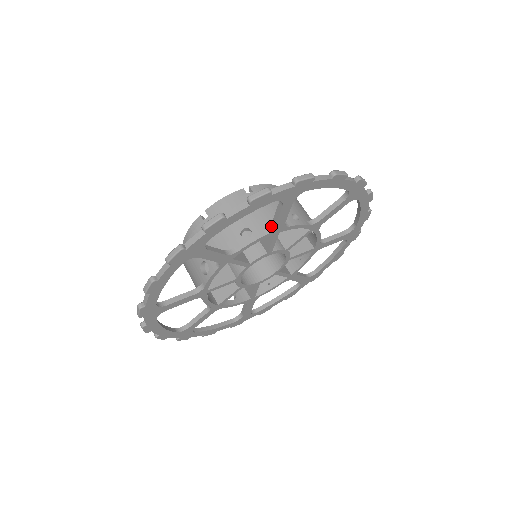
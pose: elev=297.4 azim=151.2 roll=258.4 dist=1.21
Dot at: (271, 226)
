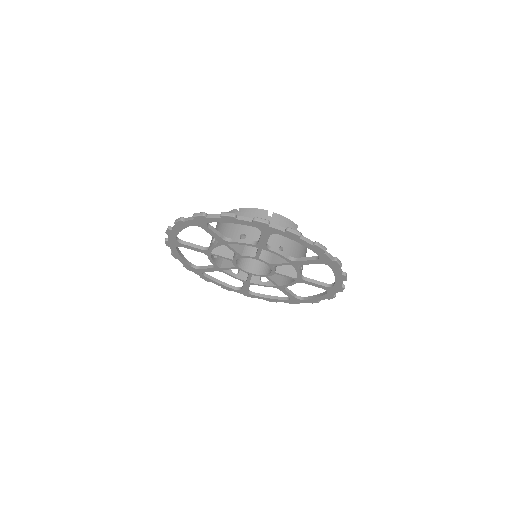
Dot at: occluded
